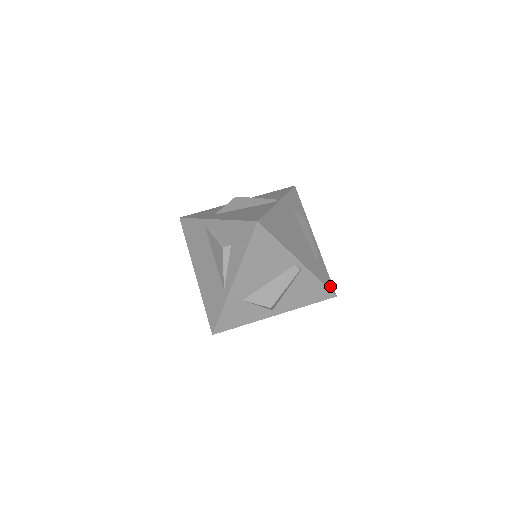
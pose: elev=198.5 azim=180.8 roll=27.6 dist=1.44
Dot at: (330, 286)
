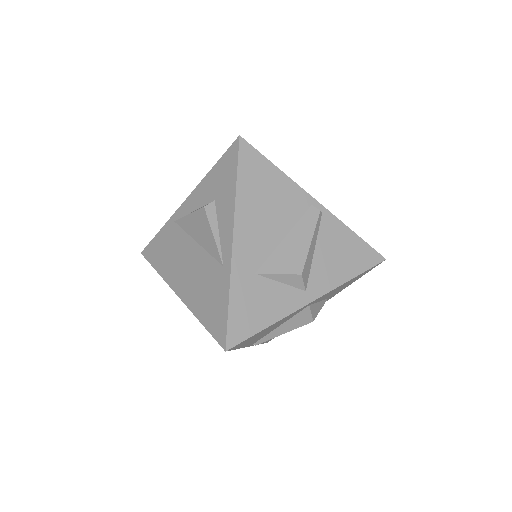
Dot at: occluded
